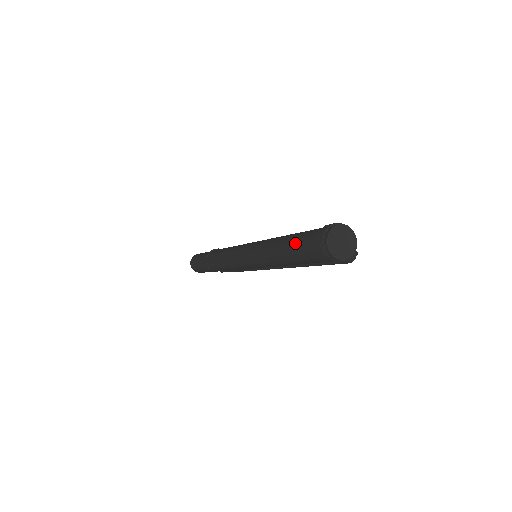
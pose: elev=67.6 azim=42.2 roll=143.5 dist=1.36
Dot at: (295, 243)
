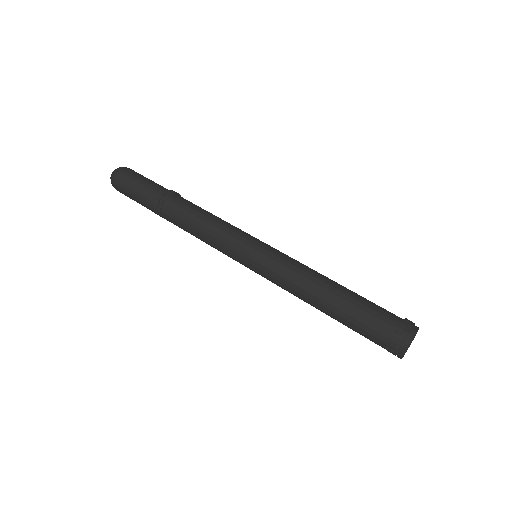
Dot at: (355, 312)
